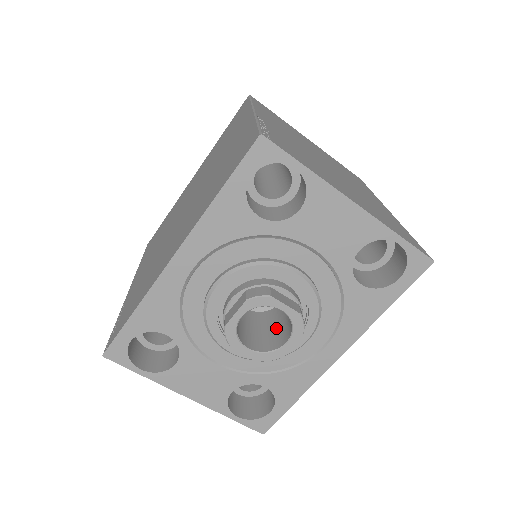
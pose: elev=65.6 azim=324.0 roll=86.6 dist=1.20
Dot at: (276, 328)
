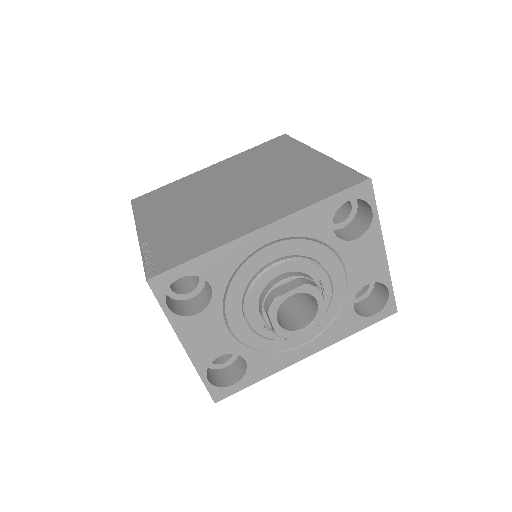
Dot at: (287, 316)
